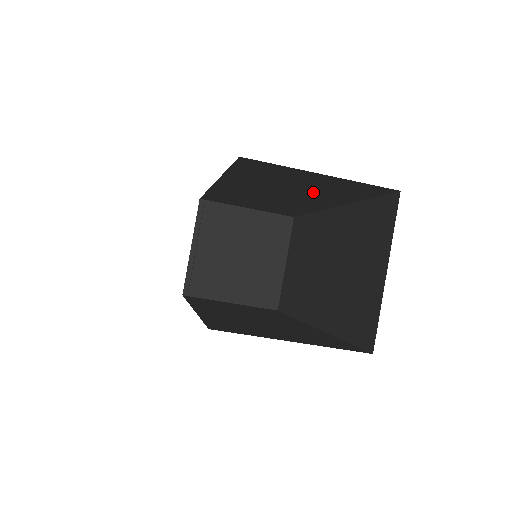
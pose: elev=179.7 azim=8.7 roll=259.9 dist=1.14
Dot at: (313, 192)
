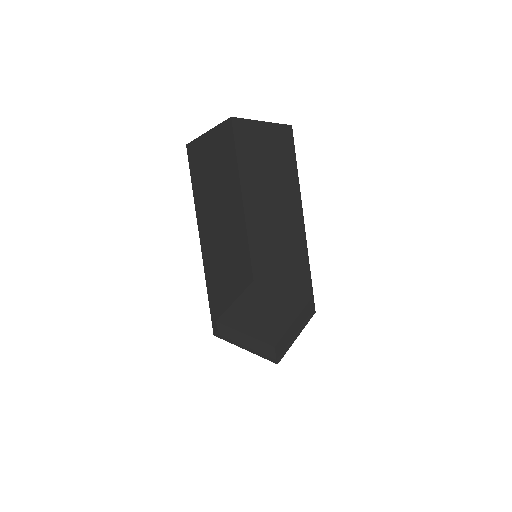
Dot at: (277, 174)
